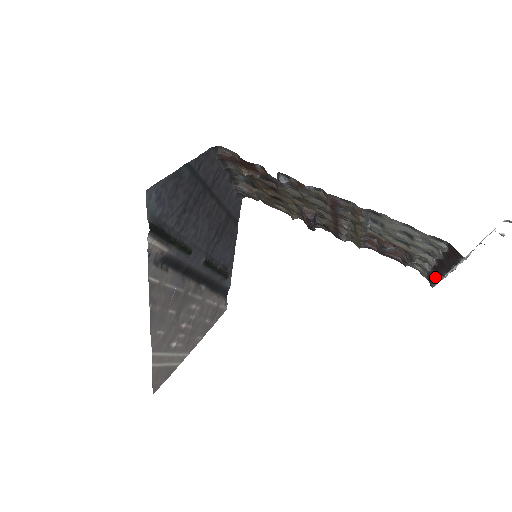
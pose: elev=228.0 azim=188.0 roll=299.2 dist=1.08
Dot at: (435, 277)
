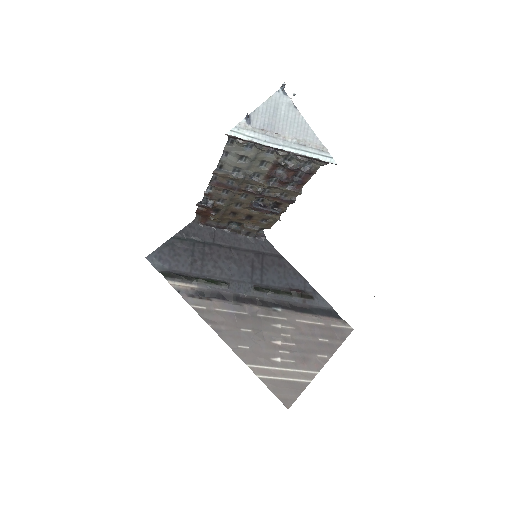
Dot at: (308, 157)
